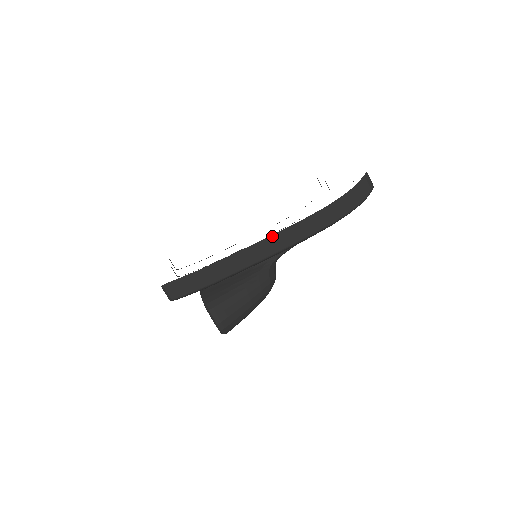
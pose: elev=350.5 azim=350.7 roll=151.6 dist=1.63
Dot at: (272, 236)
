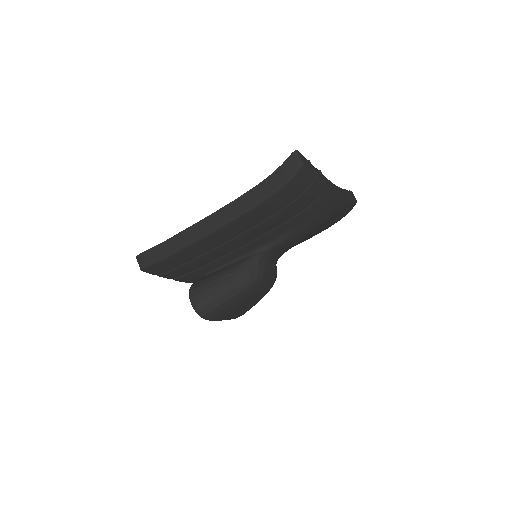
Dot at: (211, 215)
